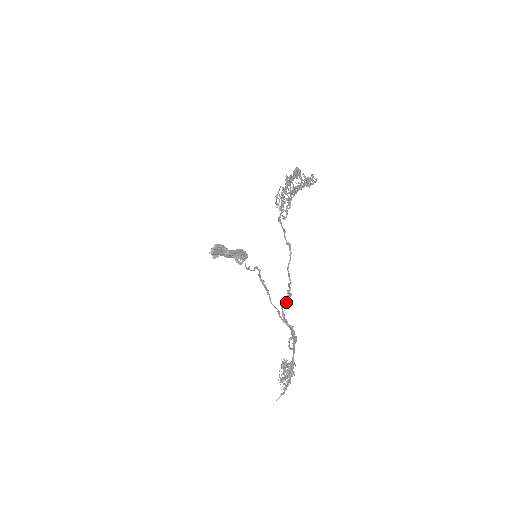
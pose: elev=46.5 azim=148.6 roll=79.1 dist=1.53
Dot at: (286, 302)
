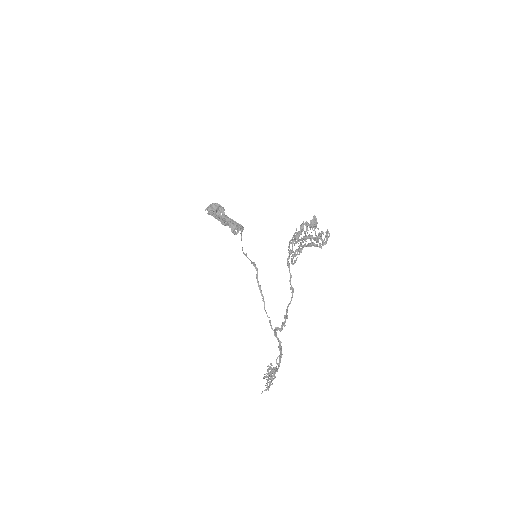
Dot at: (280, 329)
